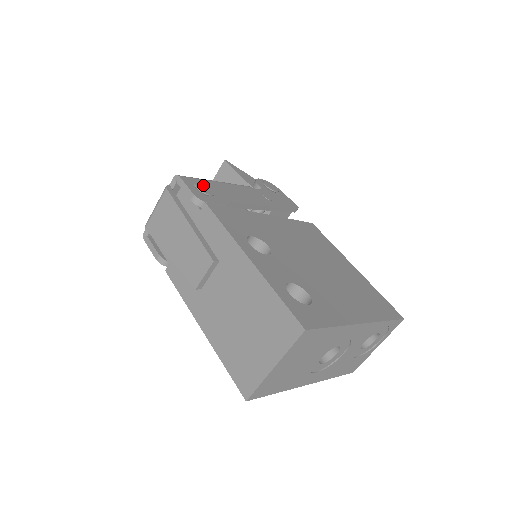
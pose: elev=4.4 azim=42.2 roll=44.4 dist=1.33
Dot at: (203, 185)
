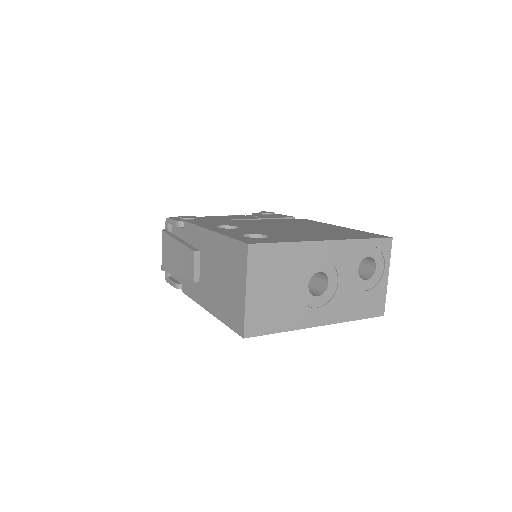
Dot at: (187, 216)
